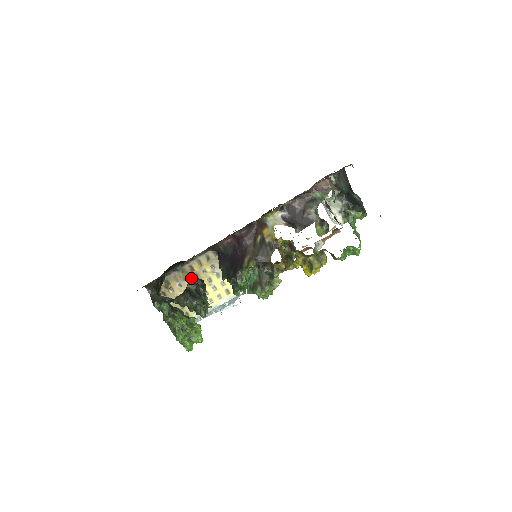
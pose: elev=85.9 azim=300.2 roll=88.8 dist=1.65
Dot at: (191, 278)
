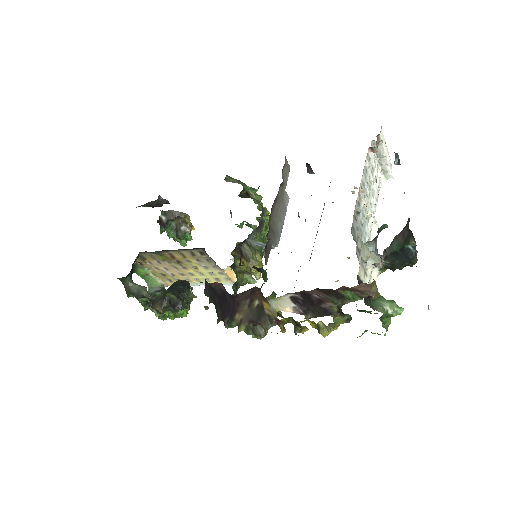
Dot at: (170, 288)
